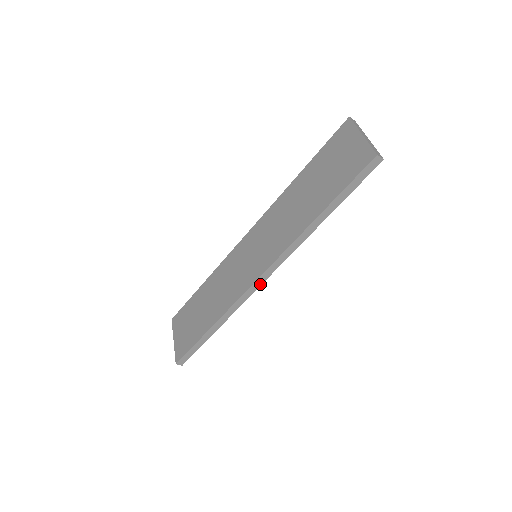
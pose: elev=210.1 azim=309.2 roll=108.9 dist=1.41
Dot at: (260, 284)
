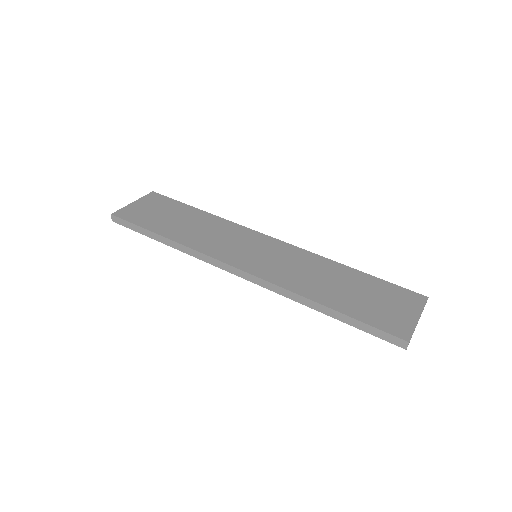
Dot at: (231, 272)
